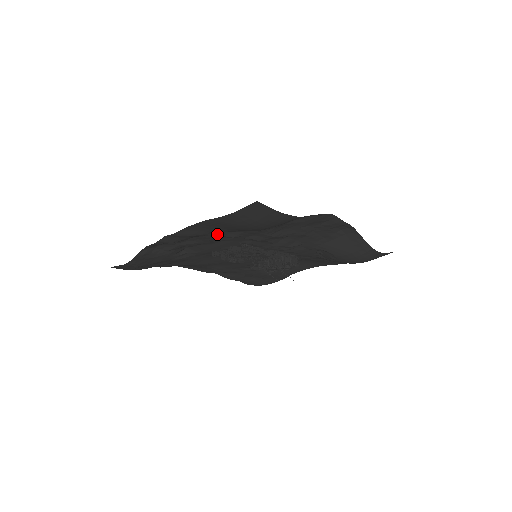
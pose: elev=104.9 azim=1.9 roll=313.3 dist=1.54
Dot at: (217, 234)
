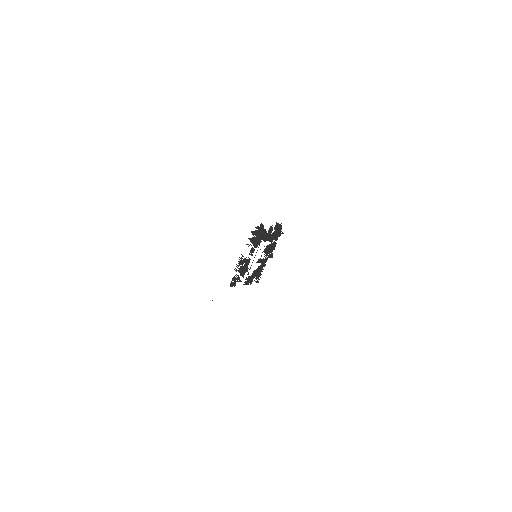
Dot at: occluded
